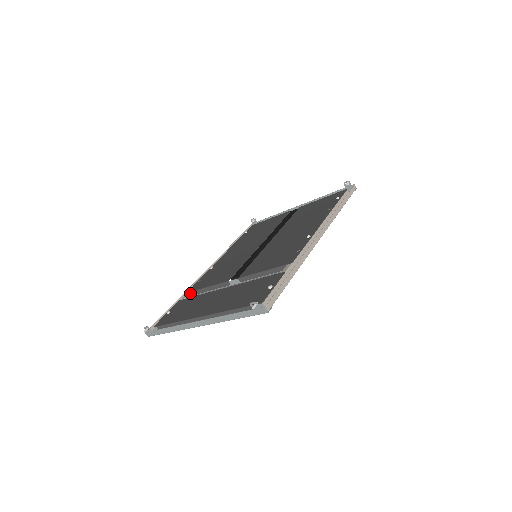
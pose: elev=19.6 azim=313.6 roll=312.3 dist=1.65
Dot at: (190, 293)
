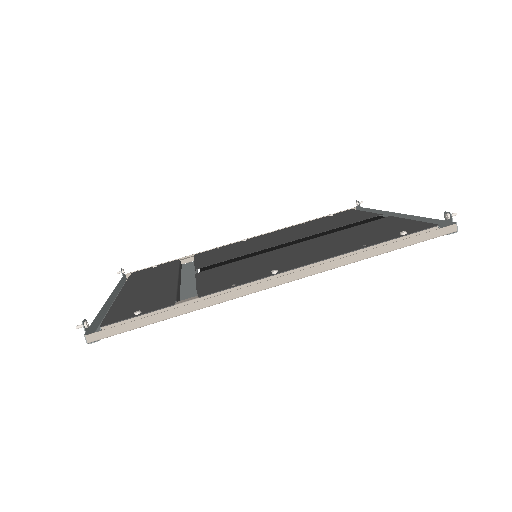
Dot at: occluded
